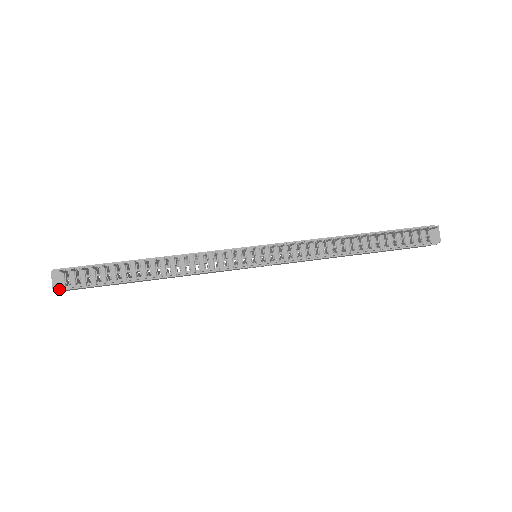
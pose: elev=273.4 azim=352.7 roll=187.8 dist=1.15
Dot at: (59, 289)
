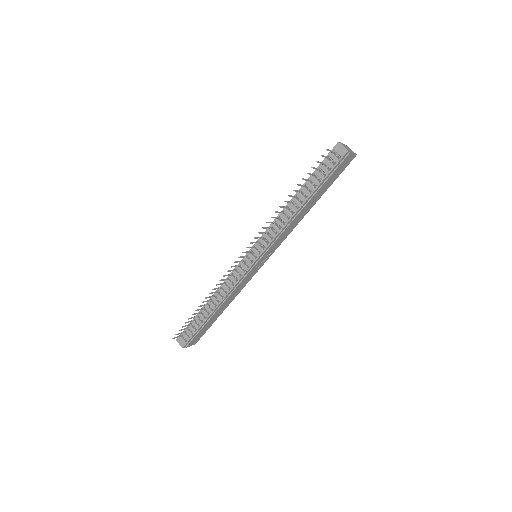
Dot at: (186, 346)
